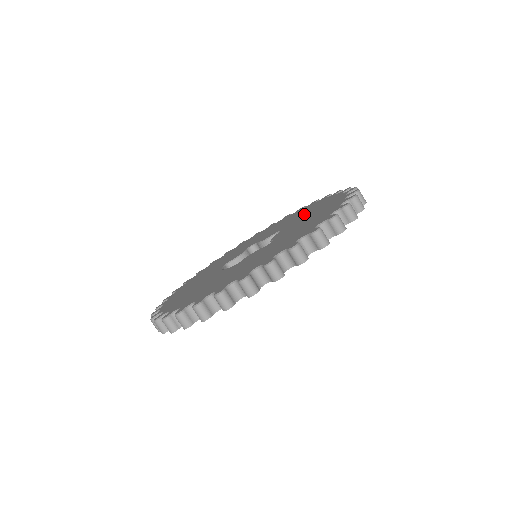
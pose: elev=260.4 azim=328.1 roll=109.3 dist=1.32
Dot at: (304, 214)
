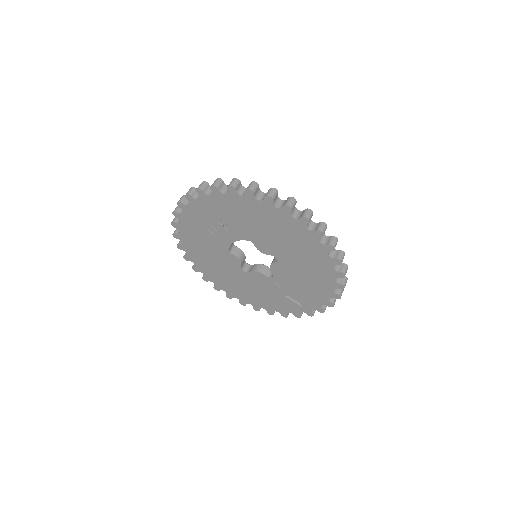
Dot at: occluded
